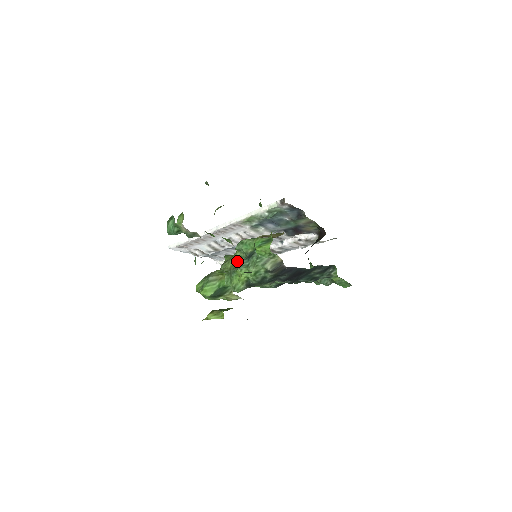
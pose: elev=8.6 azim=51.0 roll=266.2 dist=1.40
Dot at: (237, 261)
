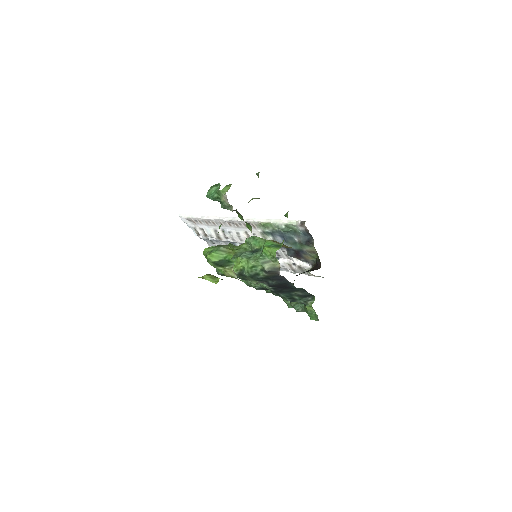
Dot at: (241, 251)
